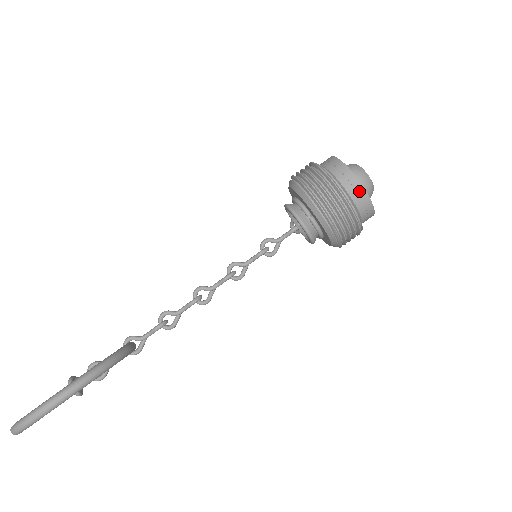
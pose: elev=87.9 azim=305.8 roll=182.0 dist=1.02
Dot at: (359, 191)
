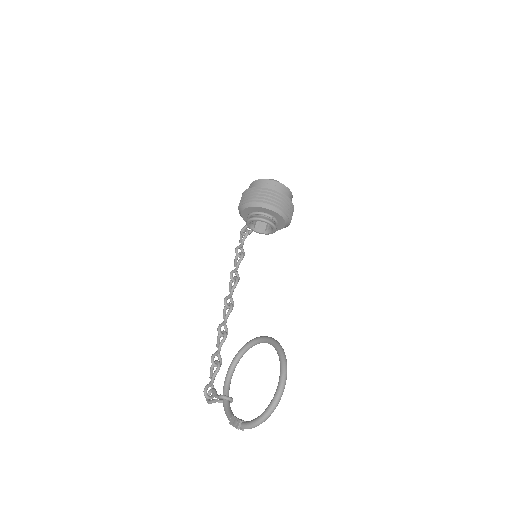
Dot at: (288, 192)
